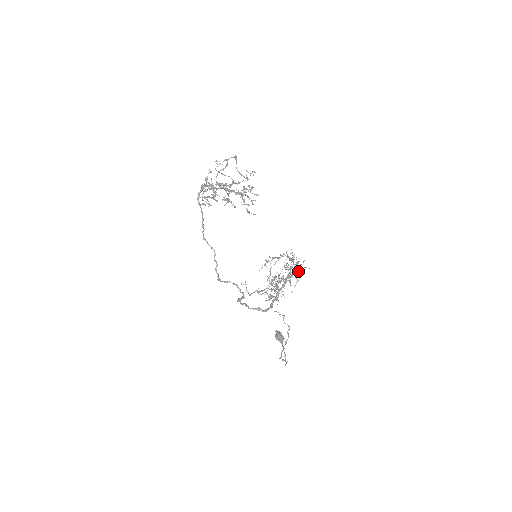
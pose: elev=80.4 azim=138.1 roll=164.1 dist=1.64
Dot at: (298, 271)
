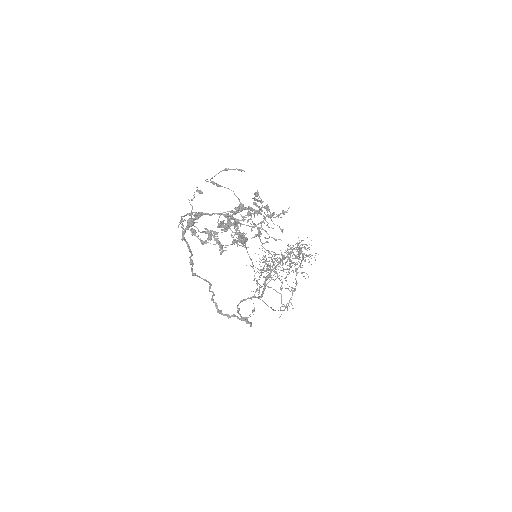
Dot at: occluded
